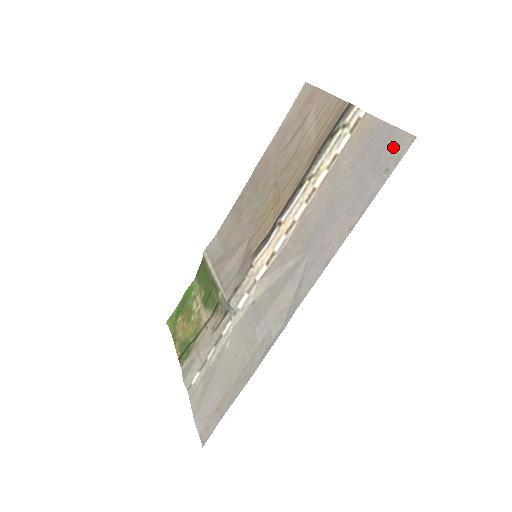
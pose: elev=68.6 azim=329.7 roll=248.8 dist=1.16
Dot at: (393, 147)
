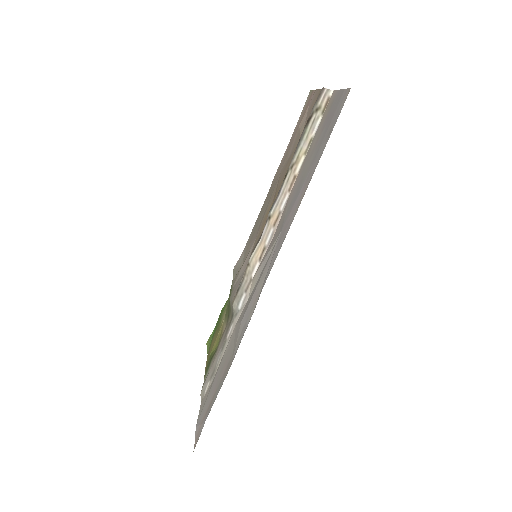
Dot at: (338, 107)
